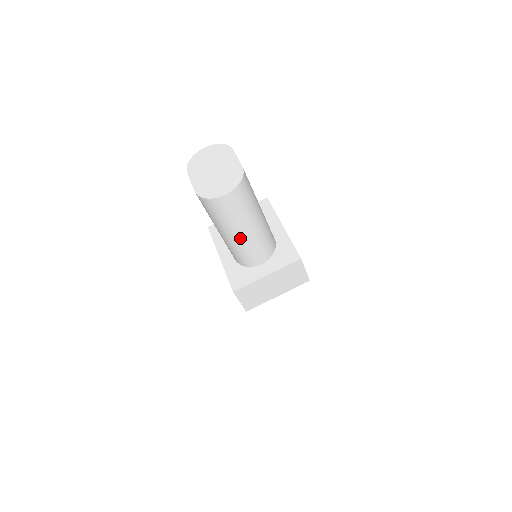
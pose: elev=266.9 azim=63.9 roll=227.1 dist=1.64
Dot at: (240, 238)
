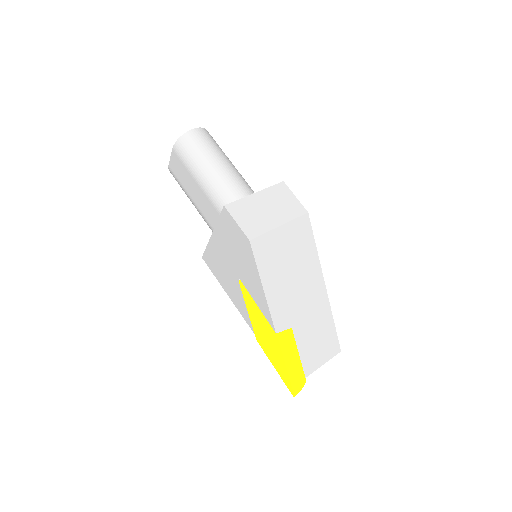
Dot at: (218, 170)
